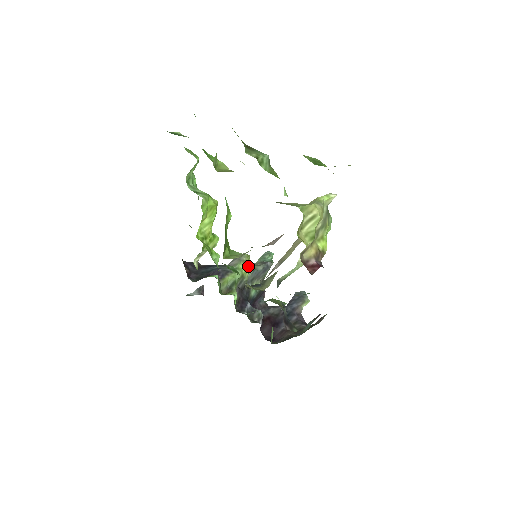
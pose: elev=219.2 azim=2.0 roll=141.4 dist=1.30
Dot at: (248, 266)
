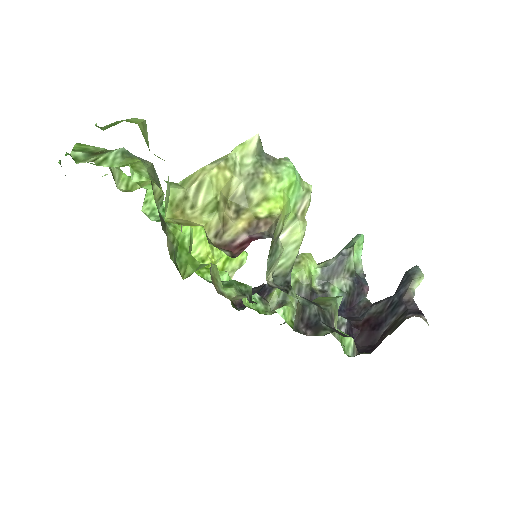
Dot at: (302, 267)
